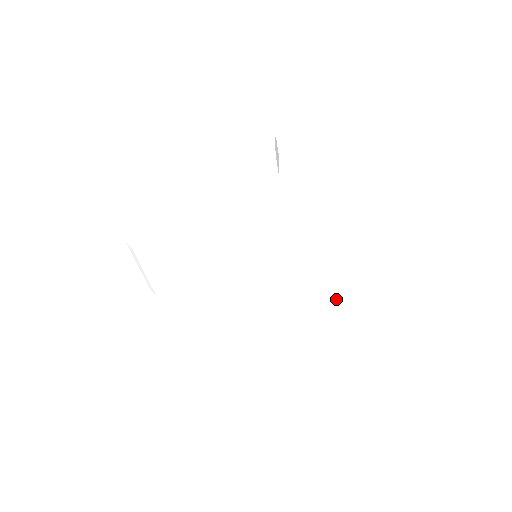
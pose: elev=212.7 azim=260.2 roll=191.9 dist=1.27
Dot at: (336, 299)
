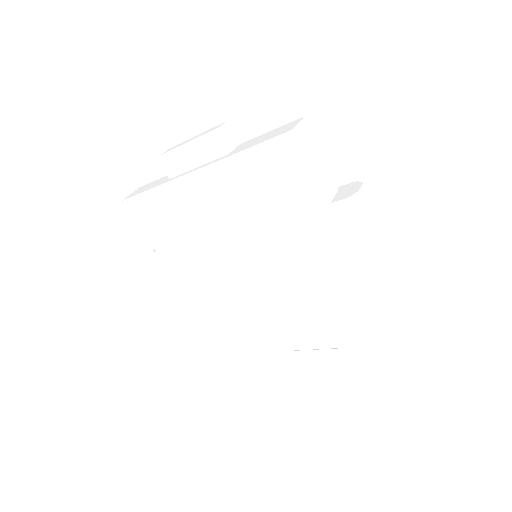
Dot at: (346, 305)
